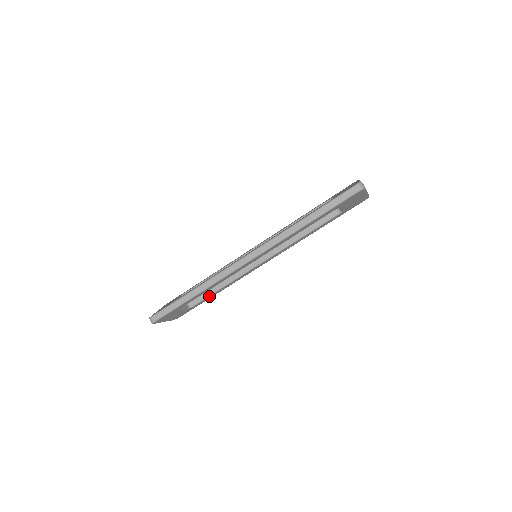
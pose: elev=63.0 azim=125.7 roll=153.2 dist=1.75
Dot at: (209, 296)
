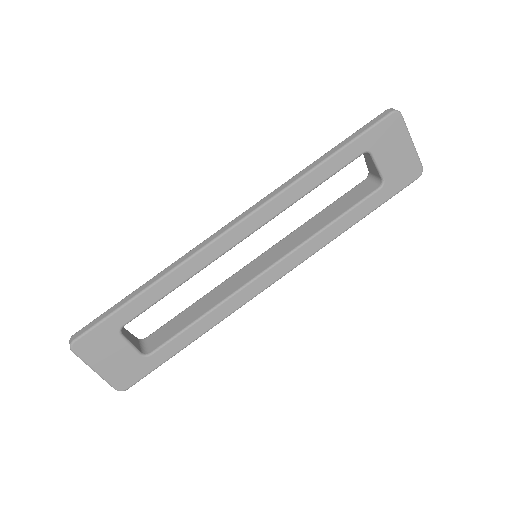
Dot at: (179, 335)
